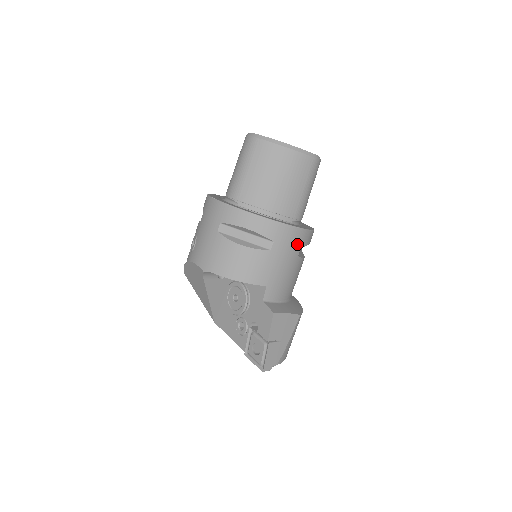
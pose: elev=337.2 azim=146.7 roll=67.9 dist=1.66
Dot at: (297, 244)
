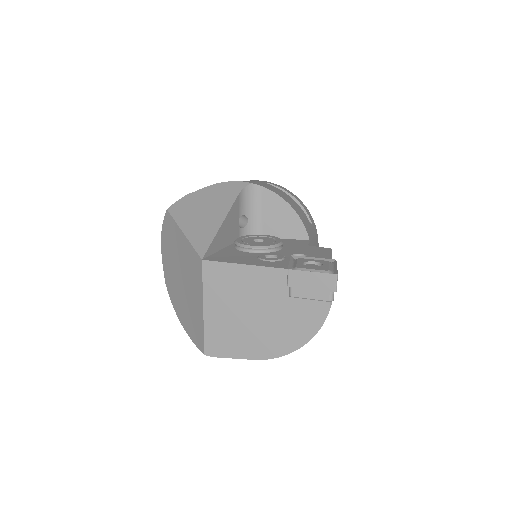
Dot at: occluded
